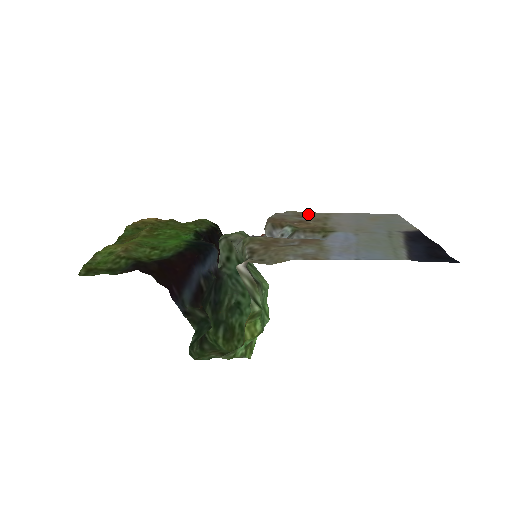
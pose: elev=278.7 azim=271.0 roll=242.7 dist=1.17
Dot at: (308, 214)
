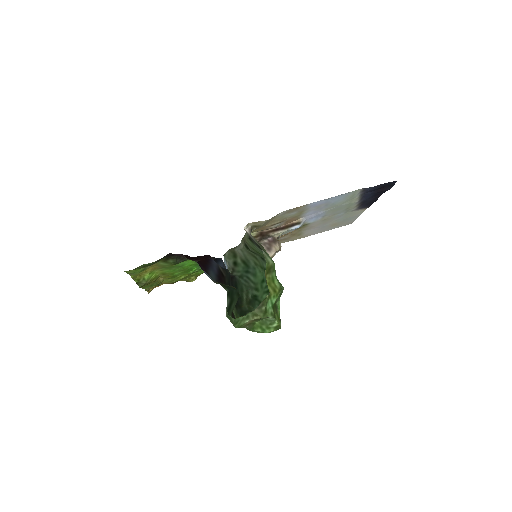
Dot at: (285, 240)
